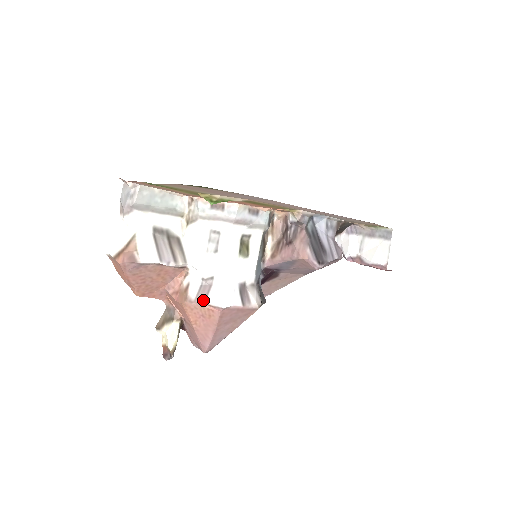
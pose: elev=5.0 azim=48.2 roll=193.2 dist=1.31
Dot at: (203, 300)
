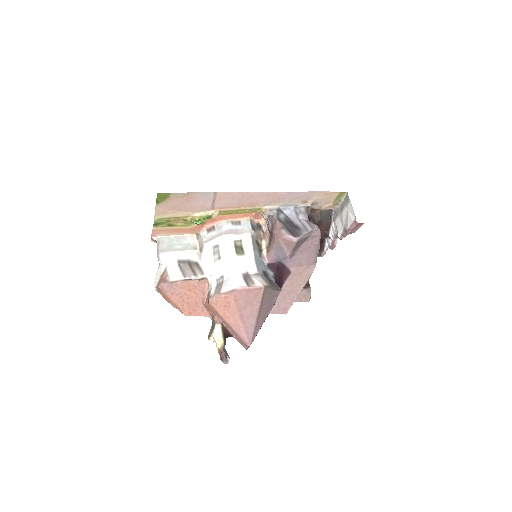
Dot at: (218, 292)
